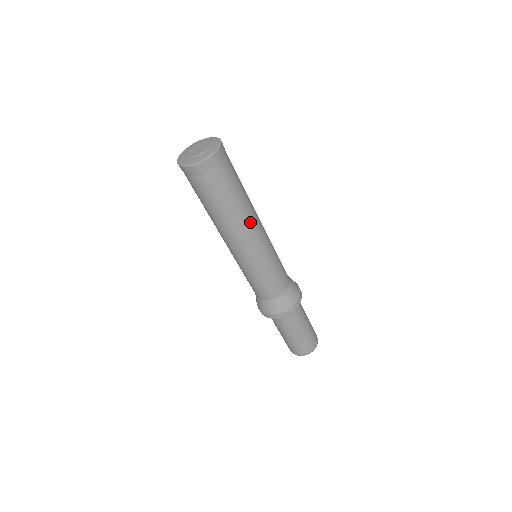
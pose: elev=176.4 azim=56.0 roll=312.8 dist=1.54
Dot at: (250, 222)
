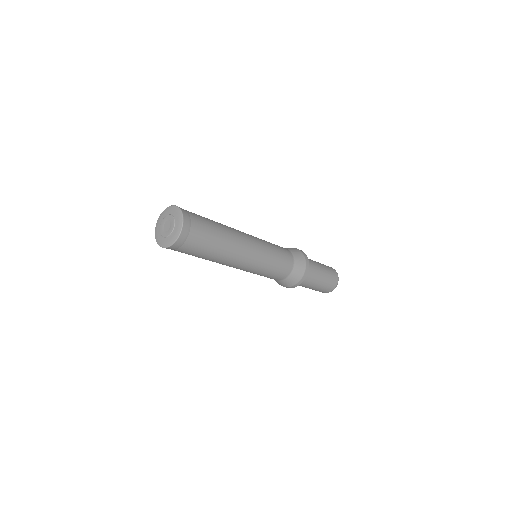
Dot at: (227, 262)
